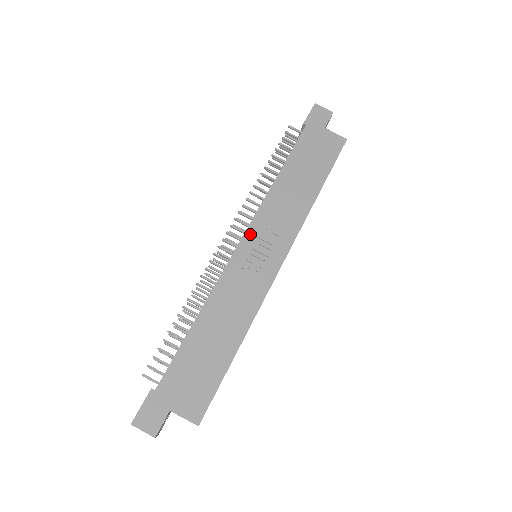
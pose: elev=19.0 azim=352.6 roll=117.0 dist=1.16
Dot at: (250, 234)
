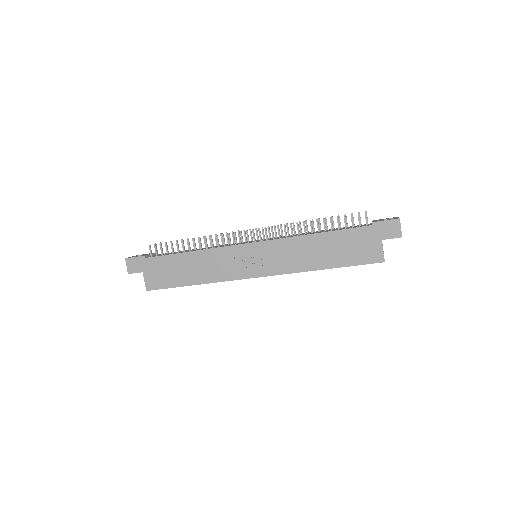
Dot at: (259, 245)
